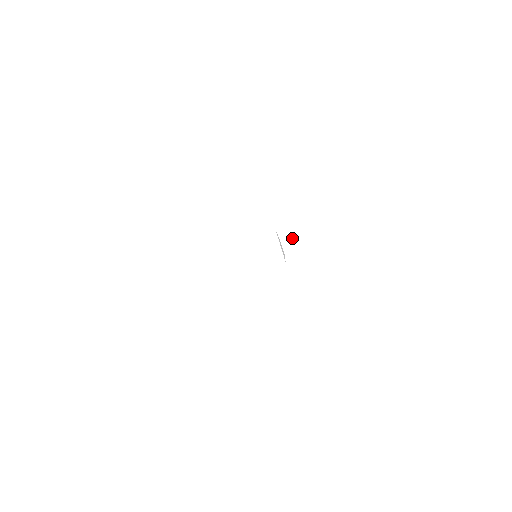
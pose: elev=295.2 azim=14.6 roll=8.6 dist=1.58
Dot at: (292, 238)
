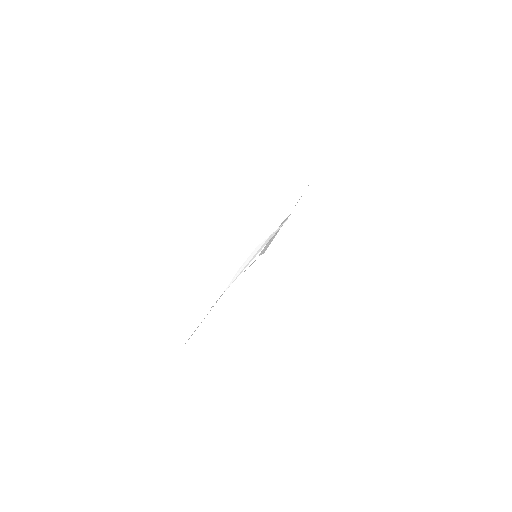
Dot at: occluded
